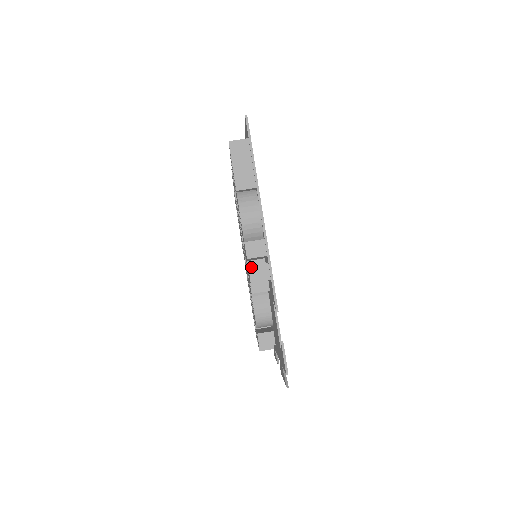
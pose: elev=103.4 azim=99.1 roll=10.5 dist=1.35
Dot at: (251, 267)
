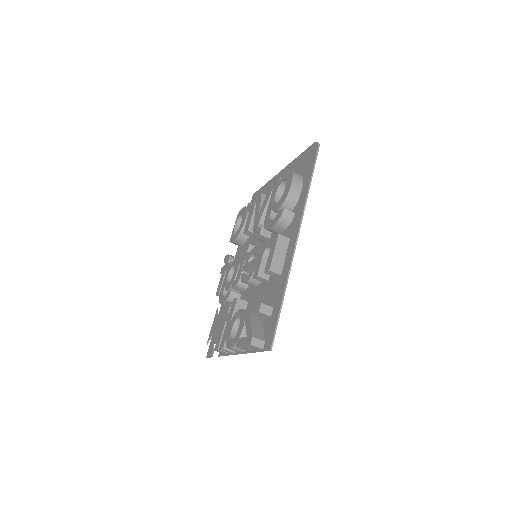
Dot at: (219, 350)
